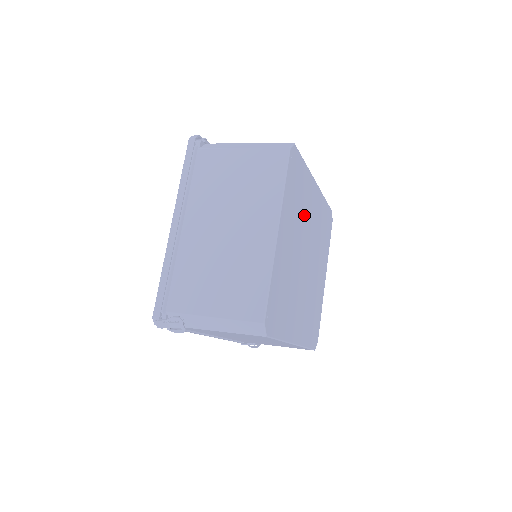
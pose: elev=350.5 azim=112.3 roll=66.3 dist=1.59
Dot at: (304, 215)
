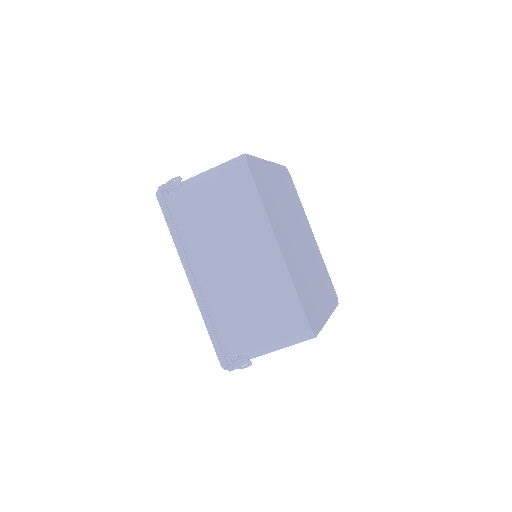
Dot at: (298, 216)
